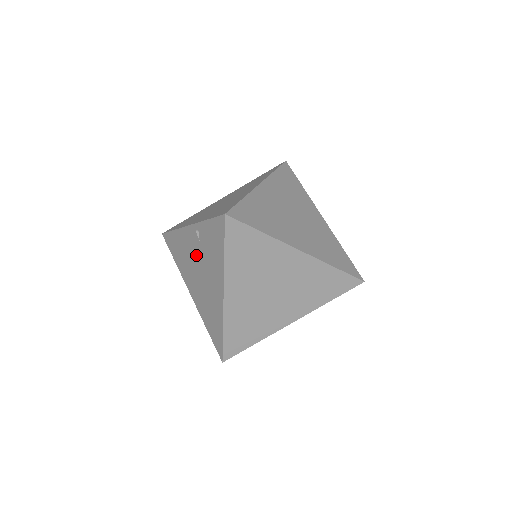
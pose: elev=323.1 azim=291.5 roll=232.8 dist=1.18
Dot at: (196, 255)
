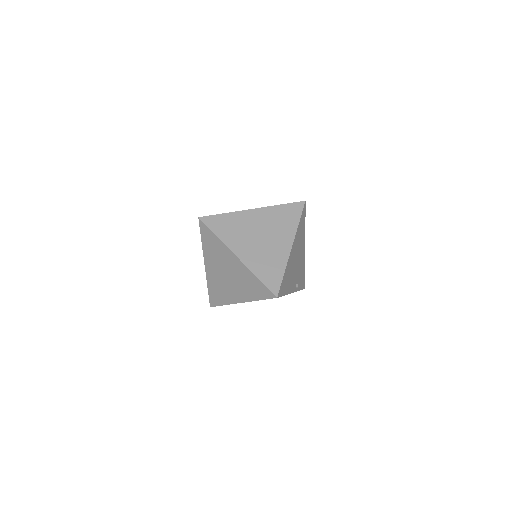
Dot at: occluded
